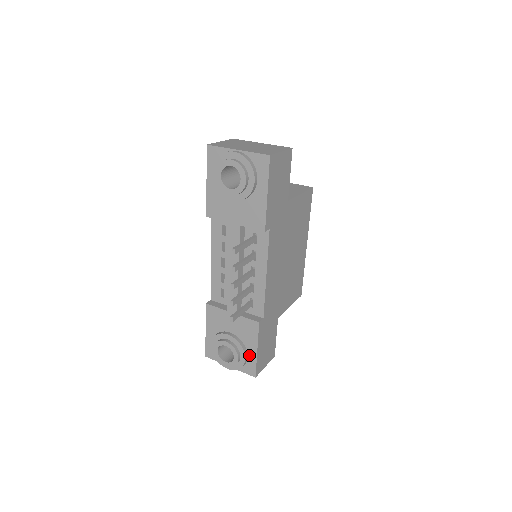
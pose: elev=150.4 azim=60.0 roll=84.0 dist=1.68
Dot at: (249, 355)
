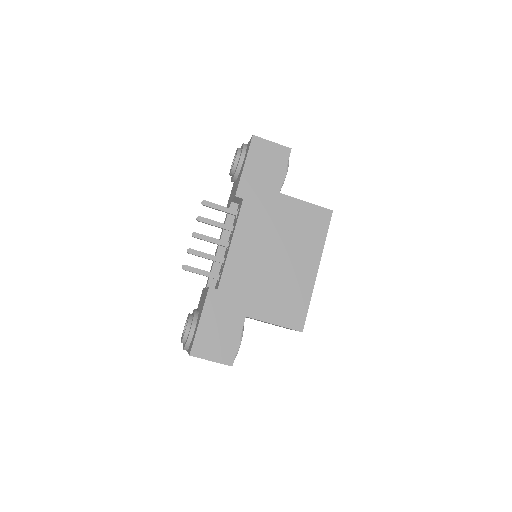
Dot at: occluded
